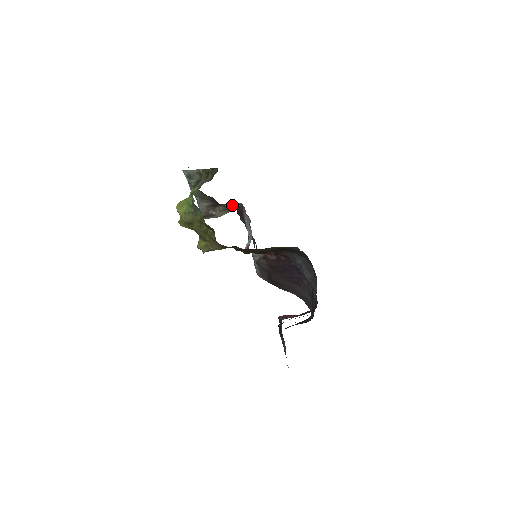
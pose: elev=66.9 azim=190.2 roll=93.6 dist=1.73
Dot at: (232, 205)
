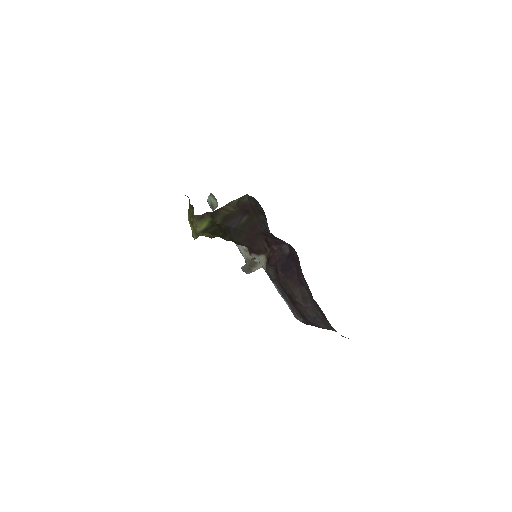
Dot at: occluded
